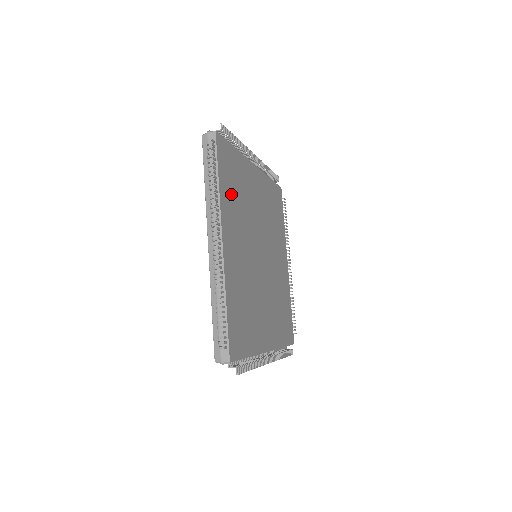
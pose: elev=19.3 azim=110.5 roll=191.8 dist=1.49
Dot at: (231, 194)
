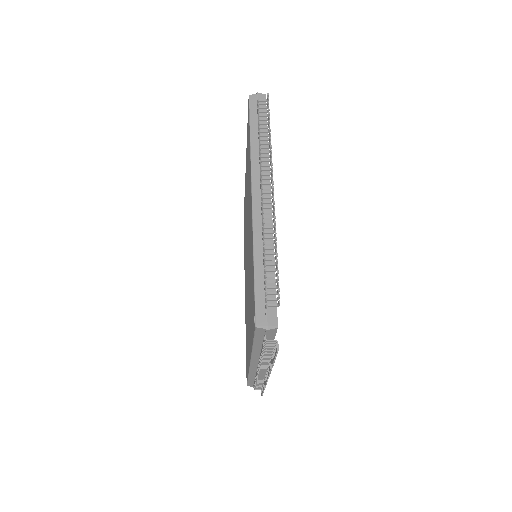
Dot at: occluded
